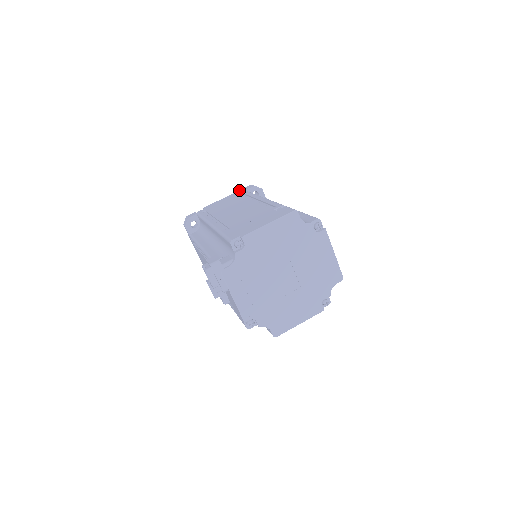
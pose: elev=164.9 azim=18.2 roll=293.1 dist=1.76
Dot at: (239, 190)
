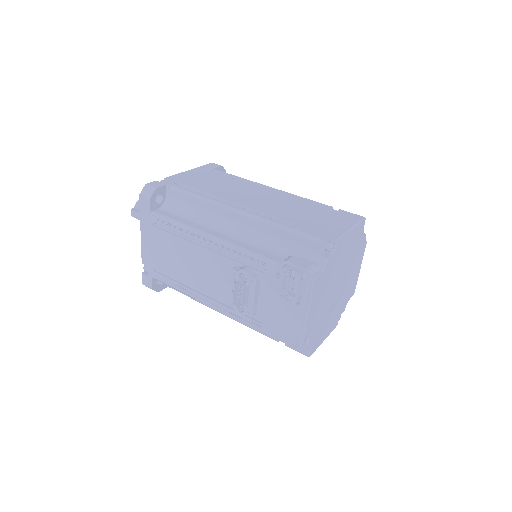
Dot at: (202, 166)
